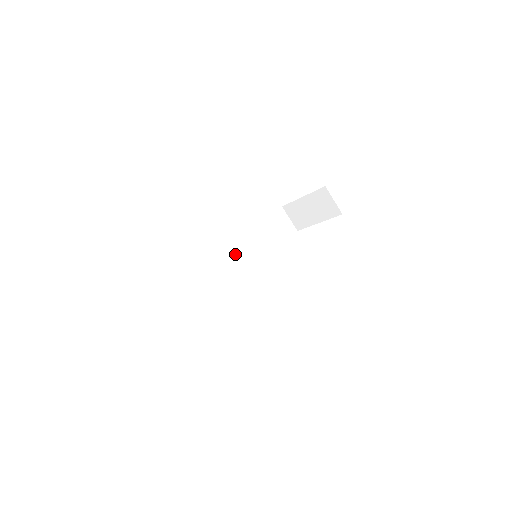
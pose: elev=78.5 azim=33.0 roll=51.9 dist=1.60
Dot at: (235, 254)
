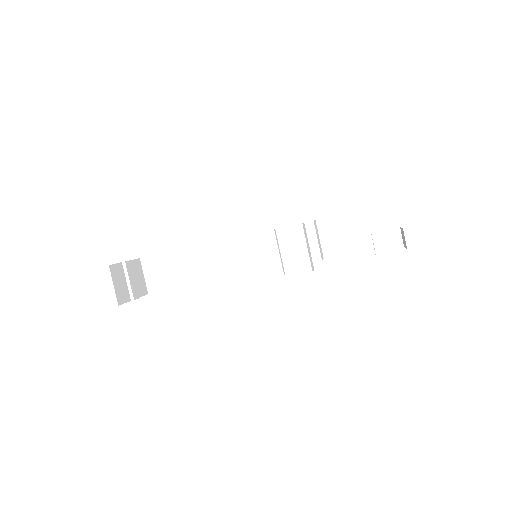
Dot at: (257, 242)
